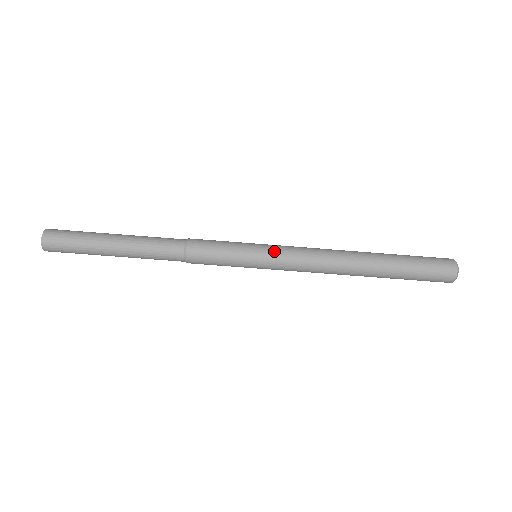
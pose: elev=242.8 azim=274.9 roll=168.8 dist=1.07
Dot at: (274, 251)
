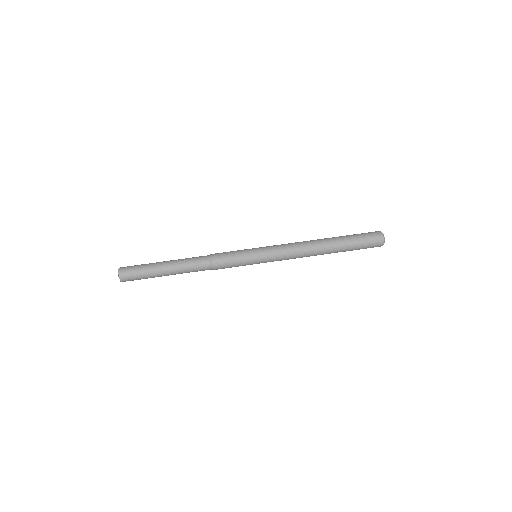
Dot at: (266, 249)
